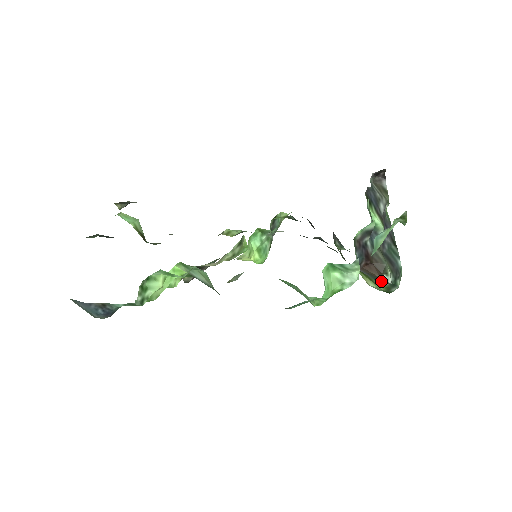
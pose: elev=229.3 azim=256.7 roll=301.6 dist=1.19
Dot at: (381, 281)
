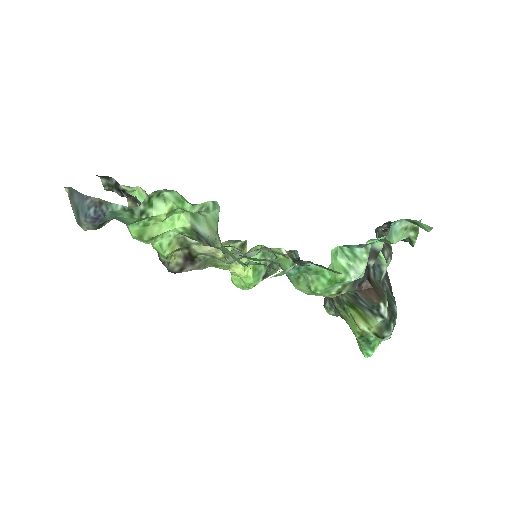
Dot at: (377, 312)
